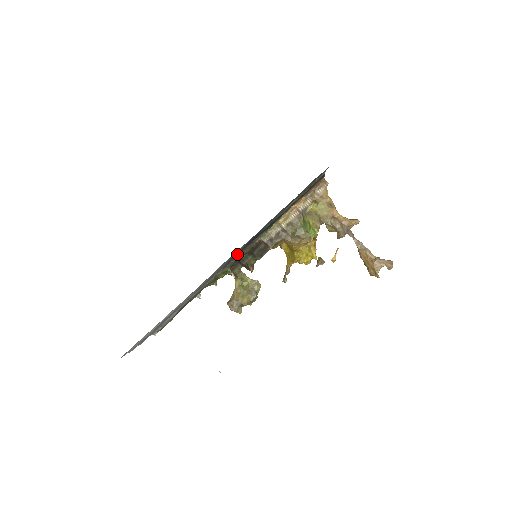
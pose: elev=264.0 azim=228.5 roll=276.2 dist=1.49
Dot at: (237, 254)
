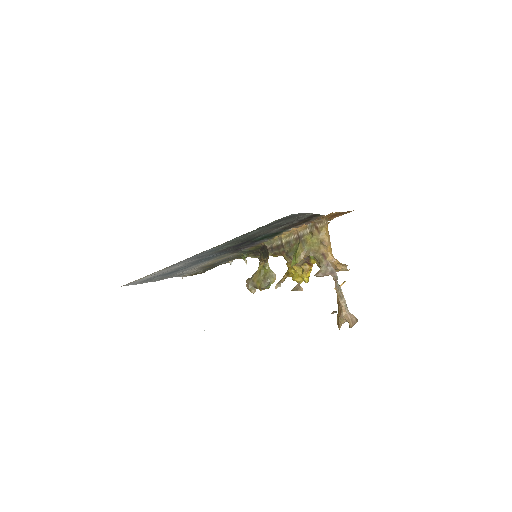
Dot at: (242, 247)
